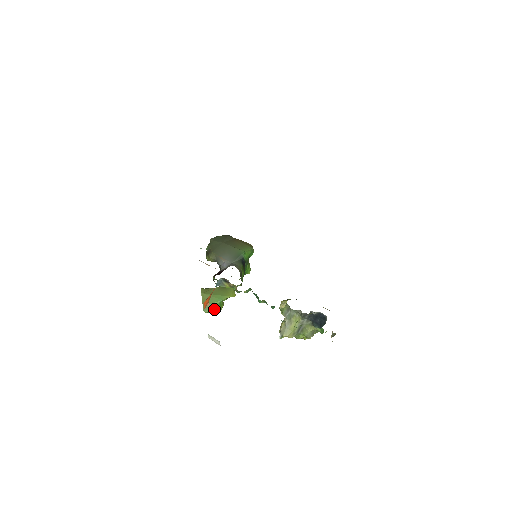
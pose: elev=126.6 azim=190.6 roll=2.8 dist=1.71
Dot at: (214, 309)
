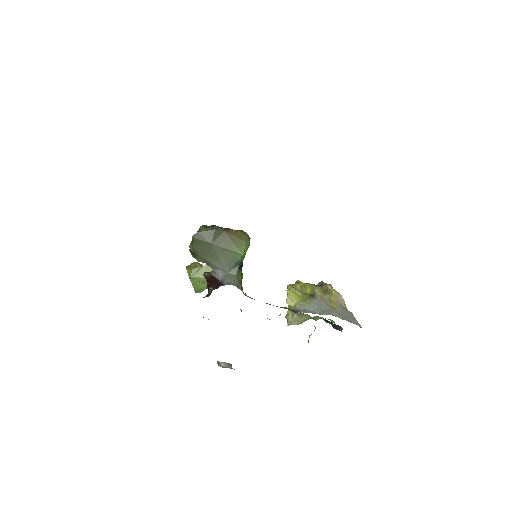
Dot at: occluded
